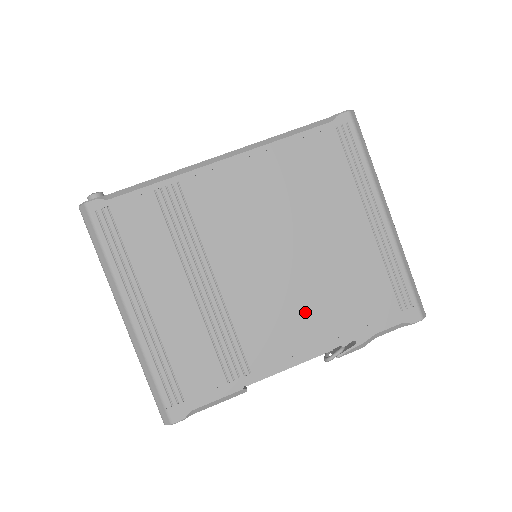
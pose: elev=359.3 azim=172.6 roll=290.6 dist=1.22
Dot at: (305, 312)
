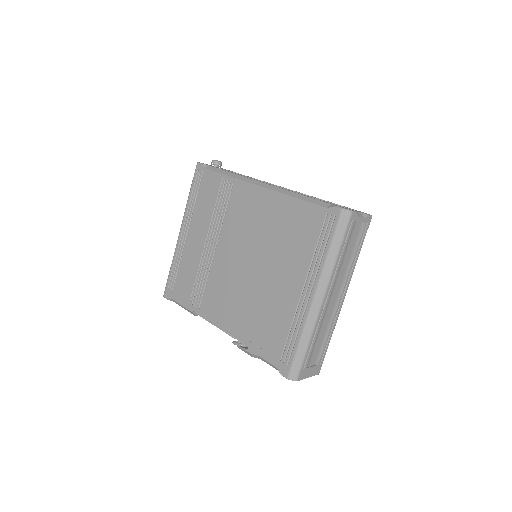
Dot at: (238, 305)
